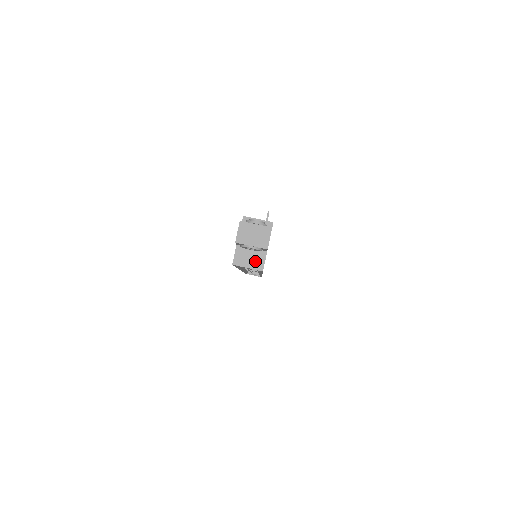
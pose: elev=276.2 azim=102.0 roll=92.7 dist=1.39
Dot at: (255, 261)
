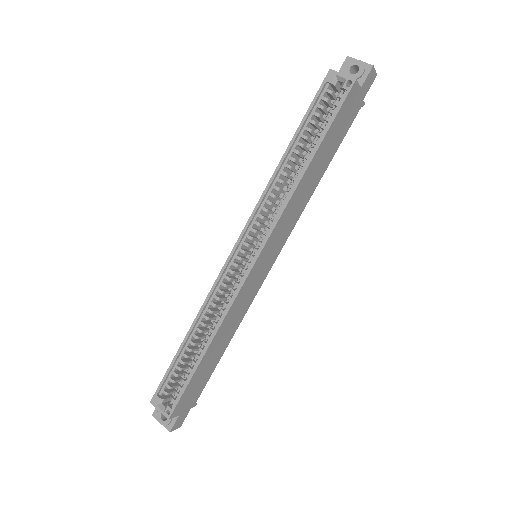
Dot at: (350, 79)
